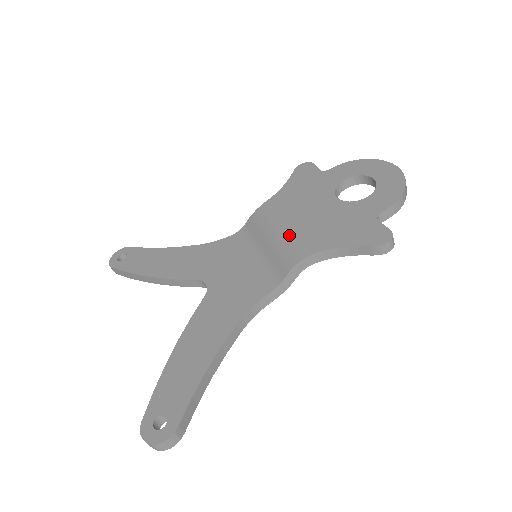
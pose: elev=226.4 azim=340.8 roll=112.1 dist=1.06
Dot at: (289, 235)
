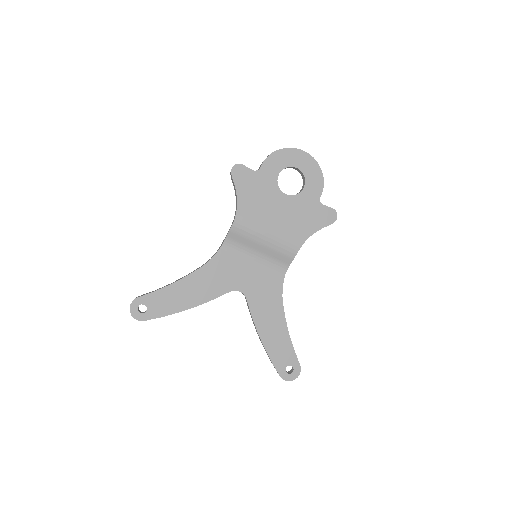
Dot at: (277, 238)
